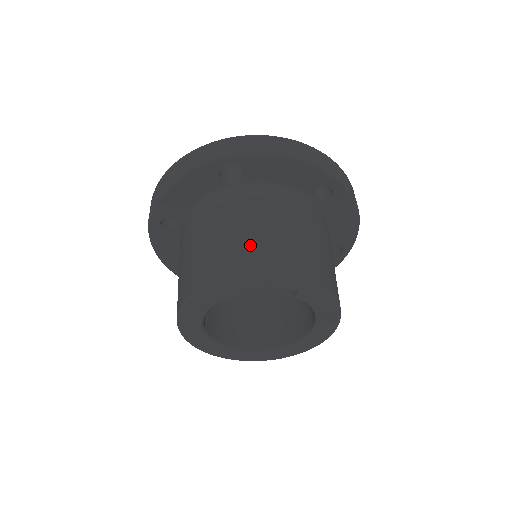
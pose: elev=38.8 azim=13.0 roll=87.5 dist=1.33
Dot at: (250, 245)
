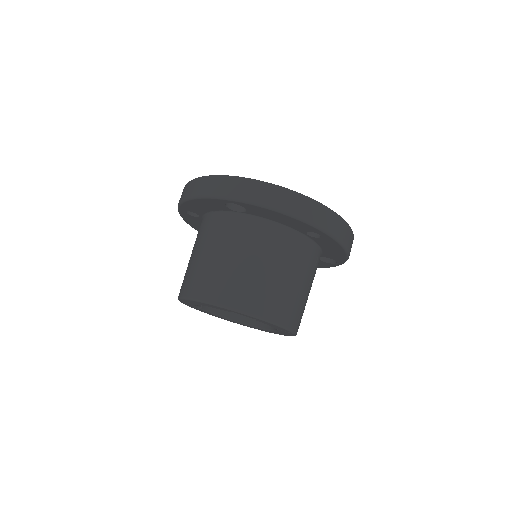
Dot at: (229, 278)
